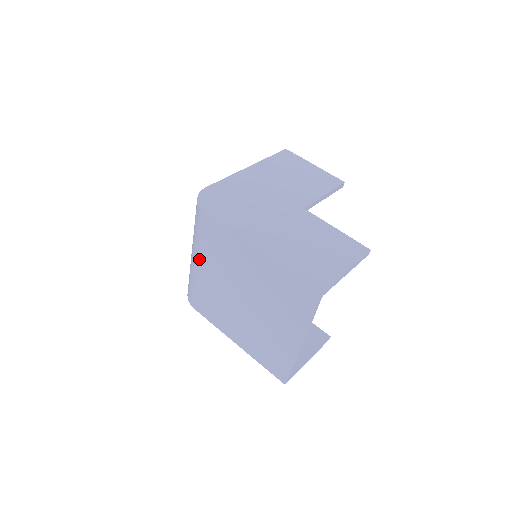
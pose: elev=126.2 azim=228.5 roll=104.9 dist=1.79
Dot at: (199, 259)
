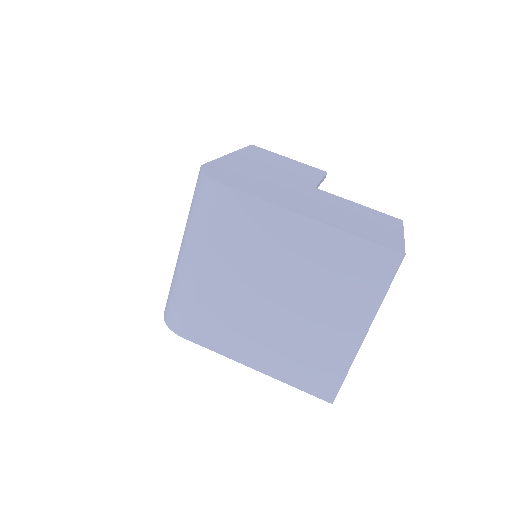
Dot at: (203, 257)
